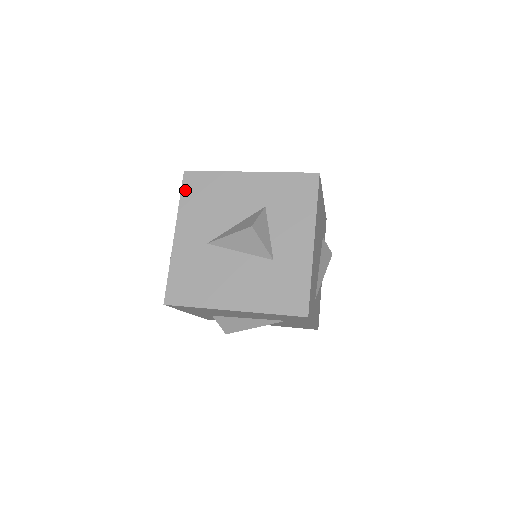
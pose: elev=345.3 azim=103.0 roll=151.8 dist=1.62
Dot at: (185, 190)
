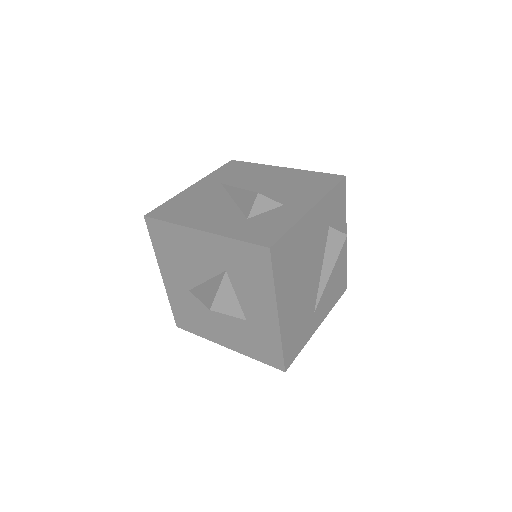
Dot at: (153, 237)
